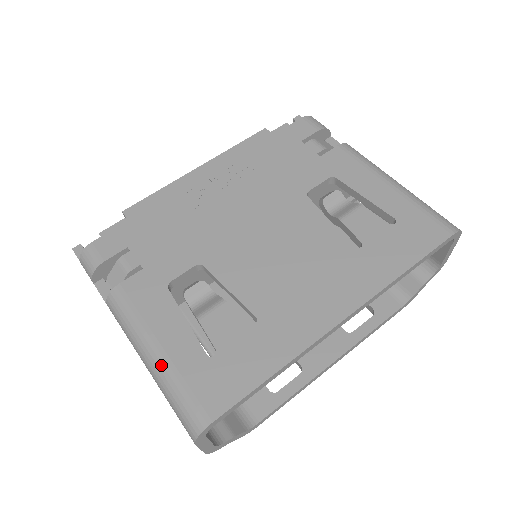
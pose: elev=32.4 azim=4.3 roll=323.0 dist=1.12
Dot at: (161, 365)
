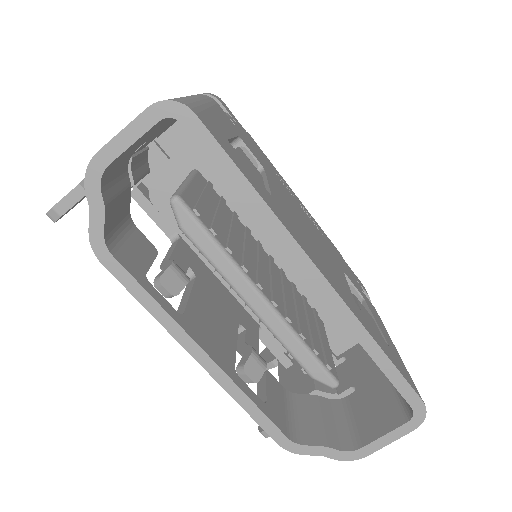
Dot at: (198, 100)
